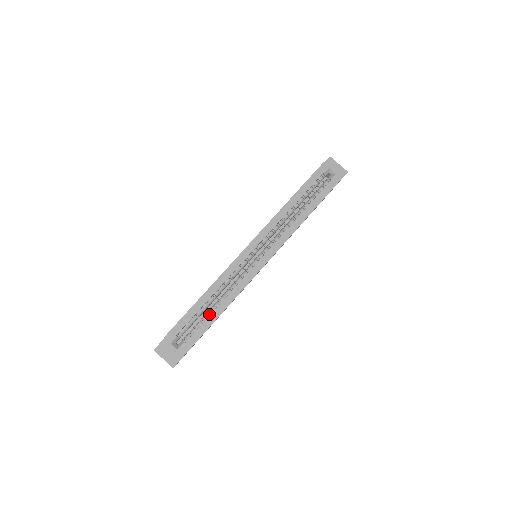
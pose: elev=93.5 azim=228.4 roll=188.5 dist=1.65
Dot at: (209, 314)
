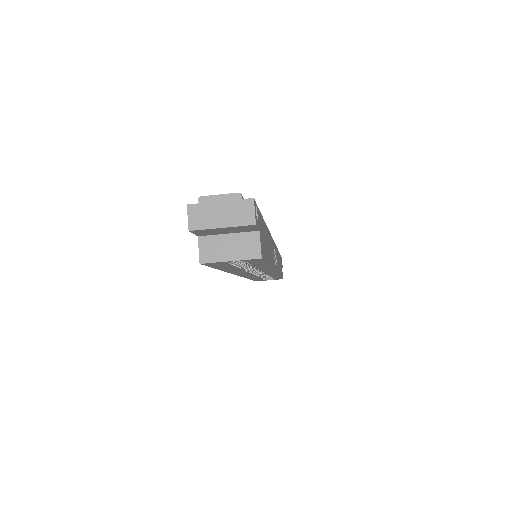
Dot at: occluded
